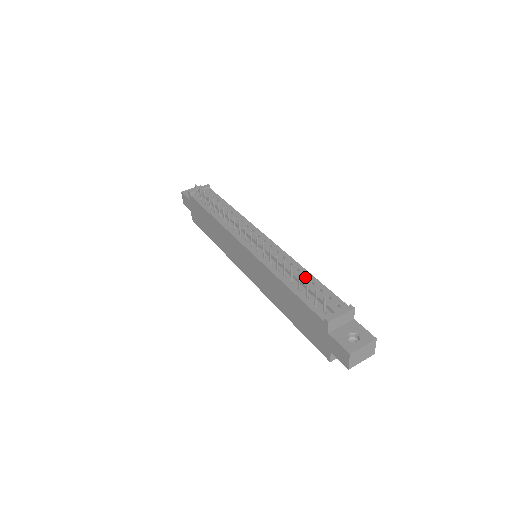
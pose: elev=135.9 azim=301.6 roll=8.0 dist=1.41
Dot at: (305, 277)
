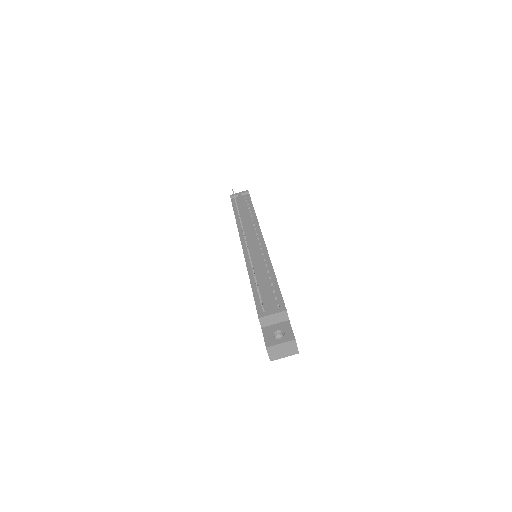
Dot at: (271, 279)
